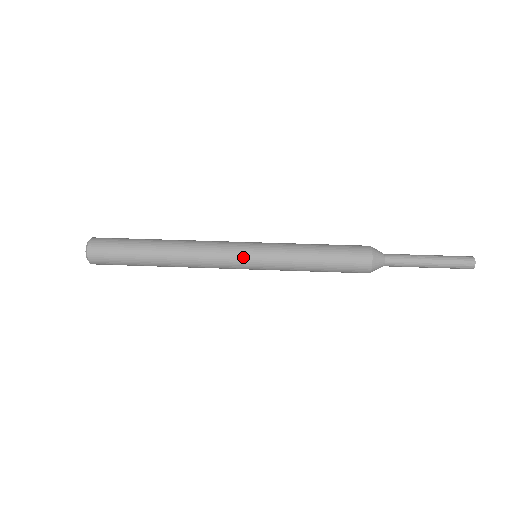
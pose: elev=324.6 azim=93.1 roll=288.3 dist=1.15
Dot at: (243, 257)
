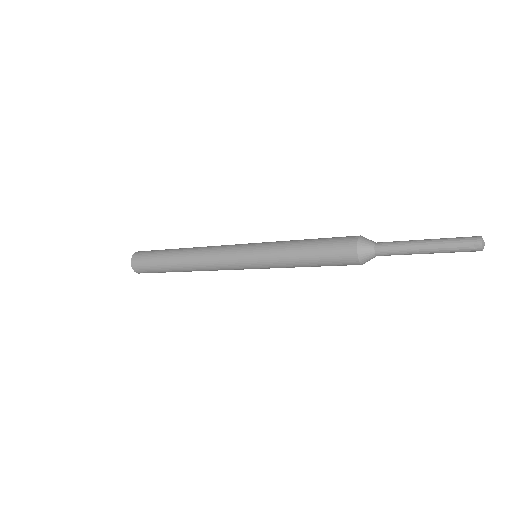
Dot at: (240, 259)
